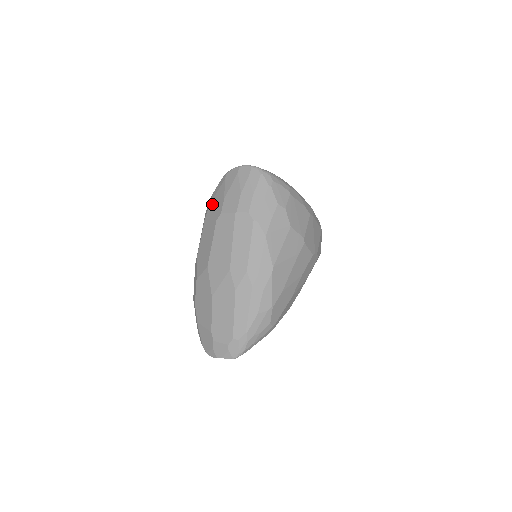
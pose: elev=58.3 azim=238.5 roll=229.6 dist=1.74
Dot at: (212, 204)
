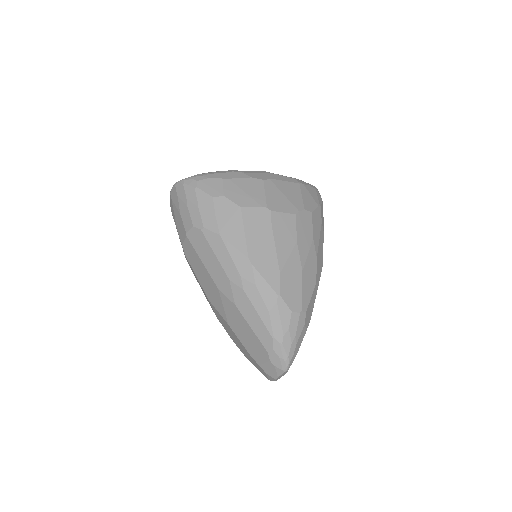
Dot at: occluded
